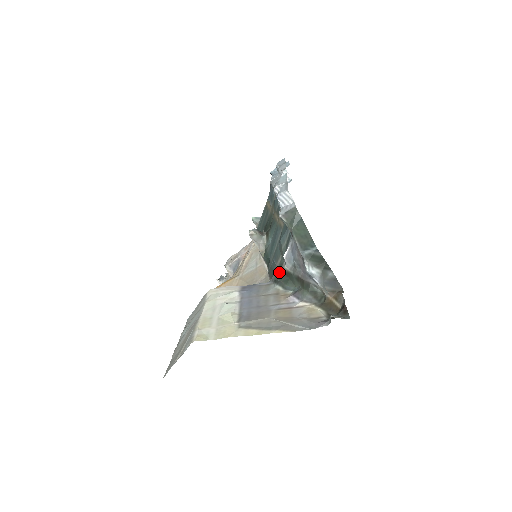
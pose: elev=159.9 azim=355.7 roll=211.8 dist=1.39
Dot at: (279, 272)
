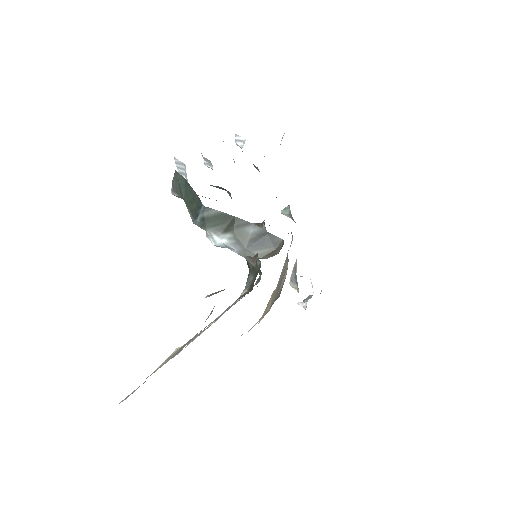
Dot at: occluded
